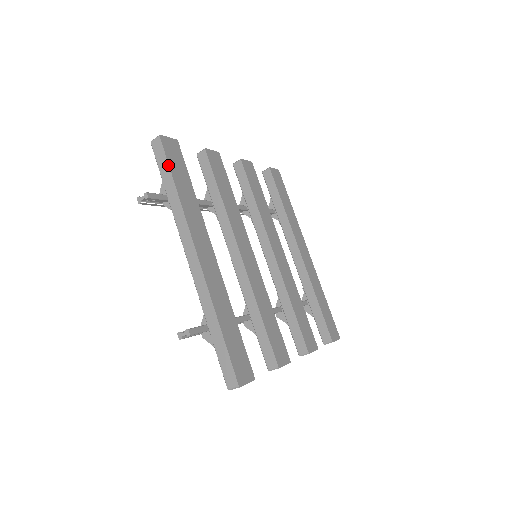
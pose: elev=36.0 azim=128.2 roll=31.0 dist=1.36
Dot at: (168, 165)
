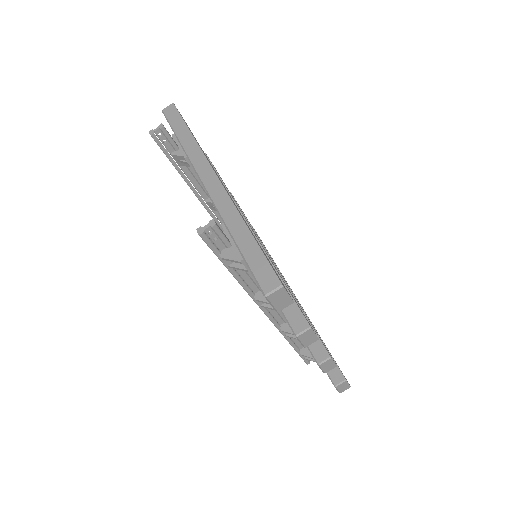
Dot at: (182, 119)
